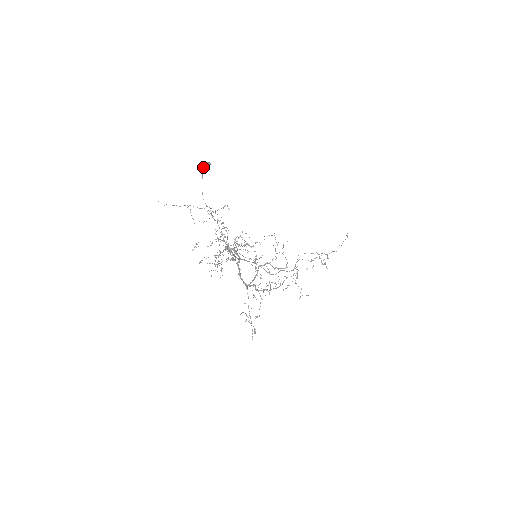
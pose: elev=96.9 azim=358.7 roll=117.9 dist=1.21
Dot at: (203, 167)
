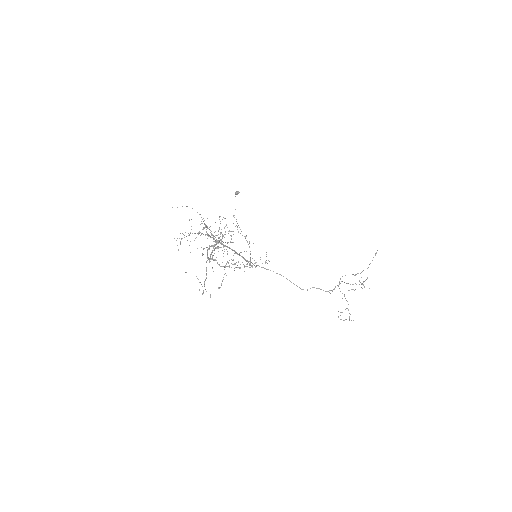
Dot at: occluded
